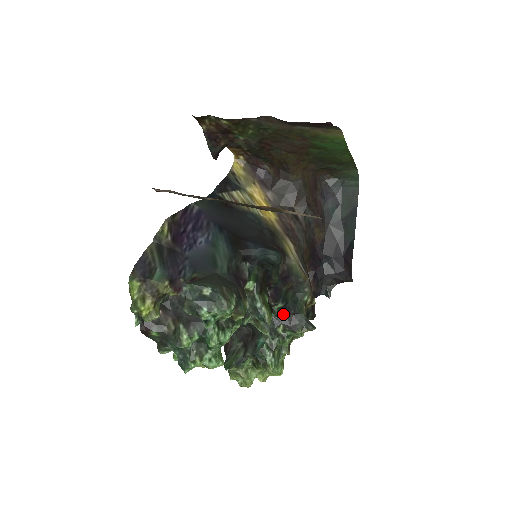
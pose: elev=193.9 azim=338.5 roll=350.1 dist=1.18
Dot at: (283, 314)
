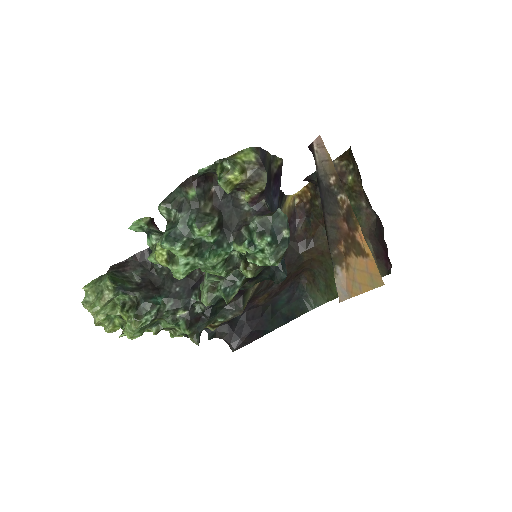
Dot at: (198, 307)
